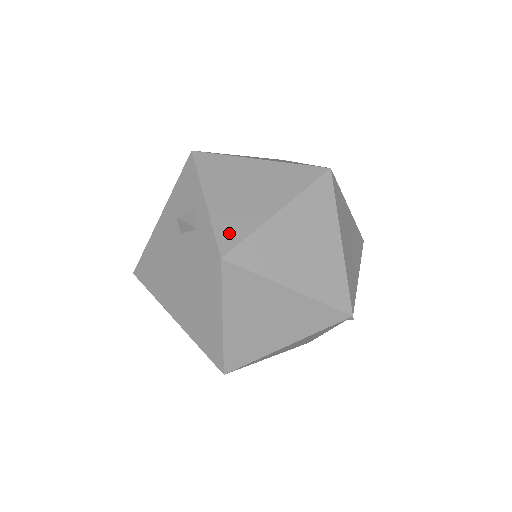
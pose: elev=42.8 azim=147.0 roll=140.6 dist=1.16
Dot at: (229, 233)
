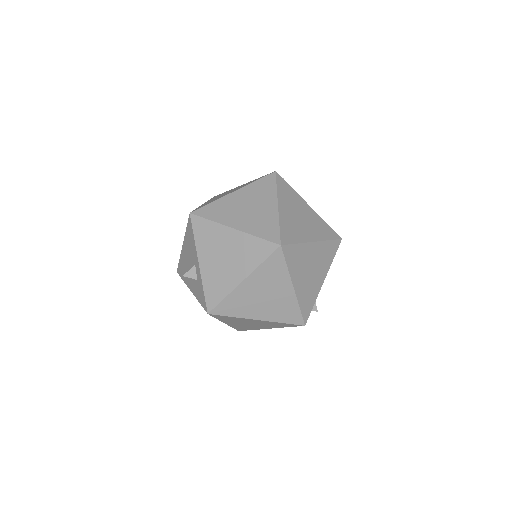
Dot at: (212, 295)
